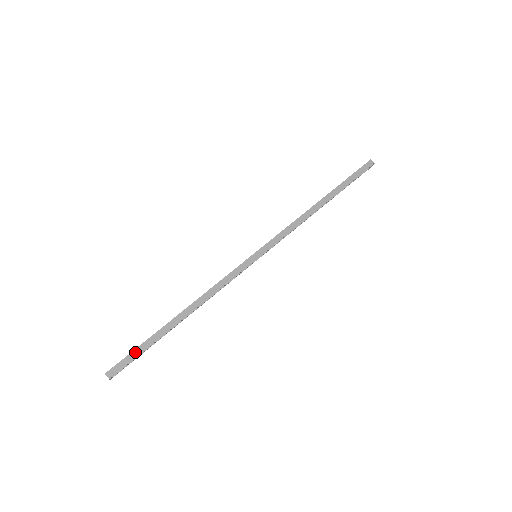
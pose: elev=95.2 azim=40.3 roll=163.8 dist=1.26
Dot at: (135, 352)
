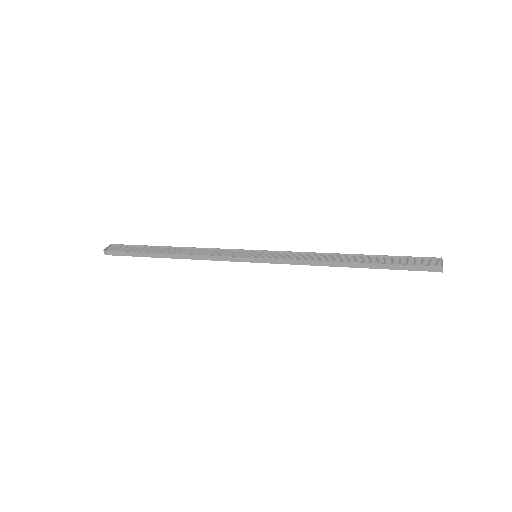
Dot at: (127, 253)
